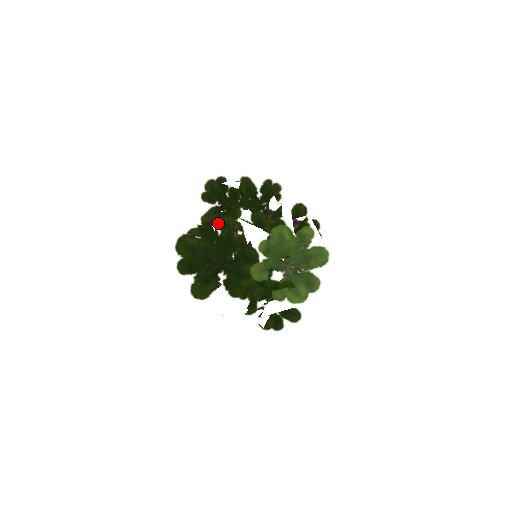
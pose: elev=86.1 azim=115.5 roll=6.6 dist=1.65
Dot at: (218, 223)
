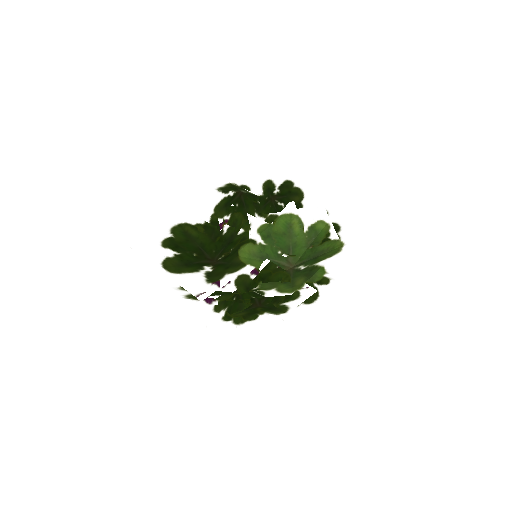
Dot at: (227, 222)
